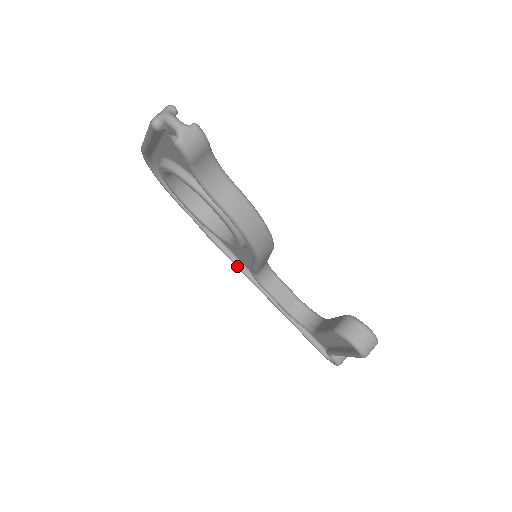
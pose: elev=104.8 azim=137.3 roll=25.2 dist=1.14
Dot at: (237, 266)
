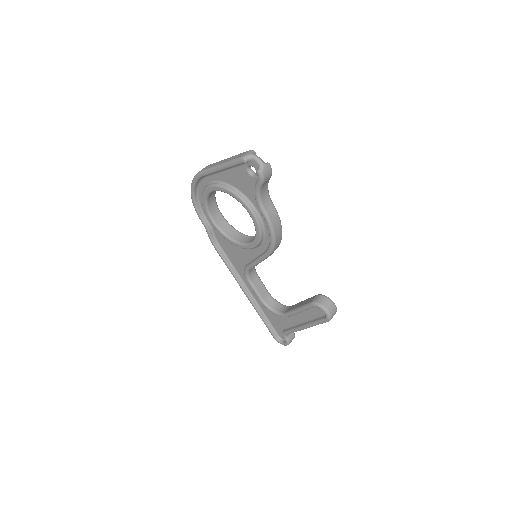
Dot at: (228, 267)
